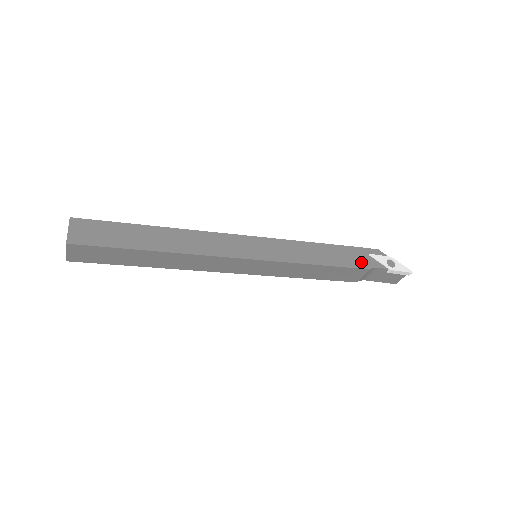
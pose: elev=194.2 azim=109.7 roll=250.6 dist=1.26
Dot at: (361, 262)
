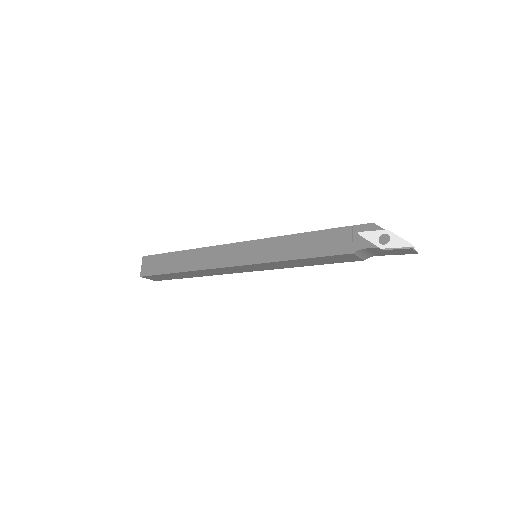
Dot at: (345, 246)
